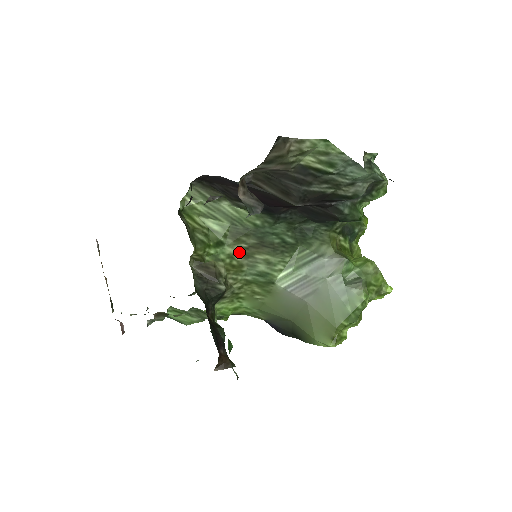
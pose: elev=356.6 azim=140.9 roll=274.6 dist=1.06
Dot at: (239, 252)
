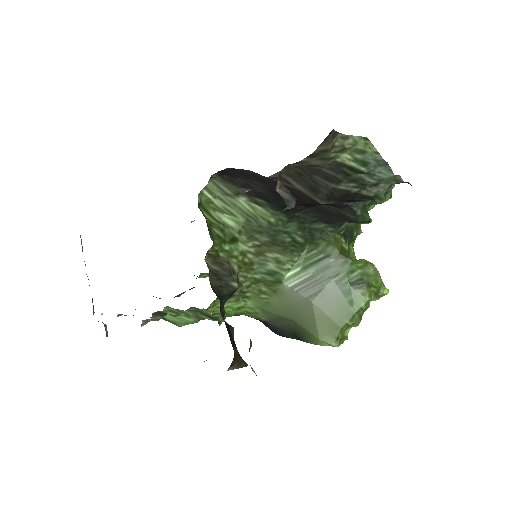
Dot at: (251, 249)
